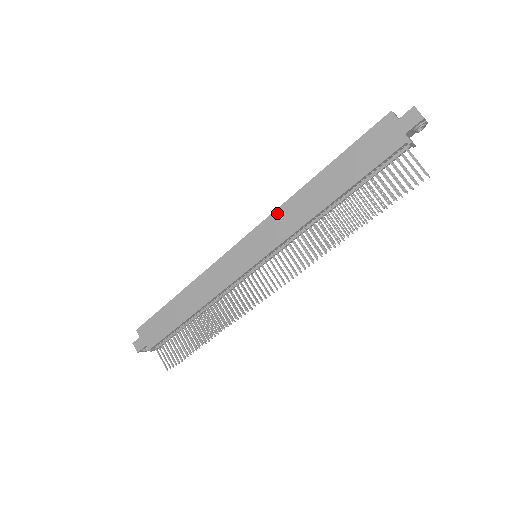
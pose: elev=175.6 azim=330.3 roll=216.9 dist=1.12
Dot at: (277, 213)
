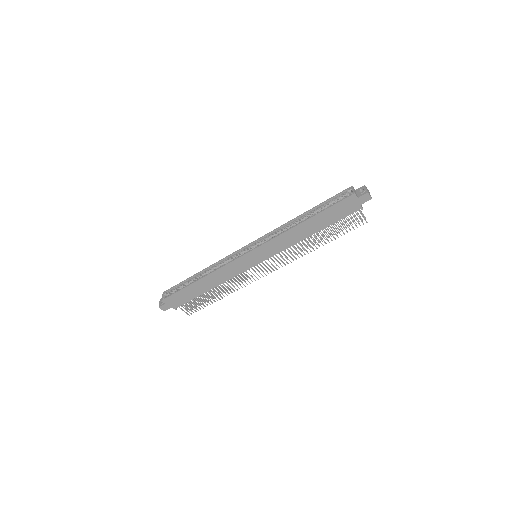
Dot at: (276, 239)
